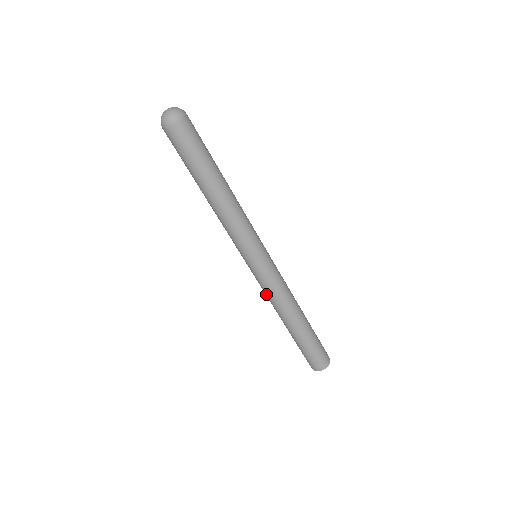
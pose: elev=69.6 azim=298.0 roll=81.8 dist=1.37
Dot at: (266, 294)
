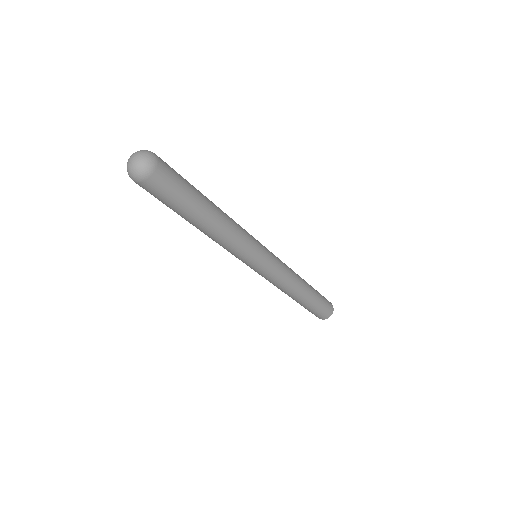
Dot at: (274, 284)
